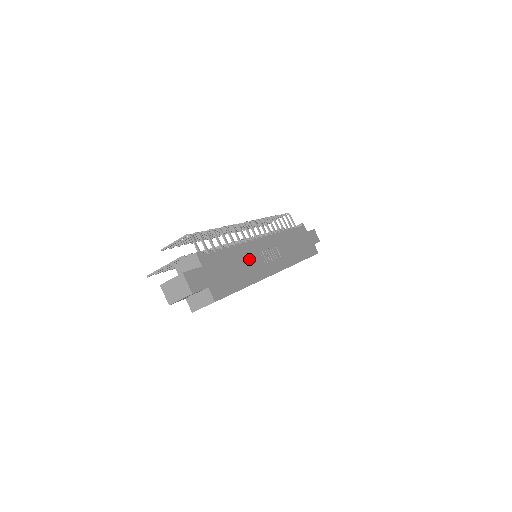
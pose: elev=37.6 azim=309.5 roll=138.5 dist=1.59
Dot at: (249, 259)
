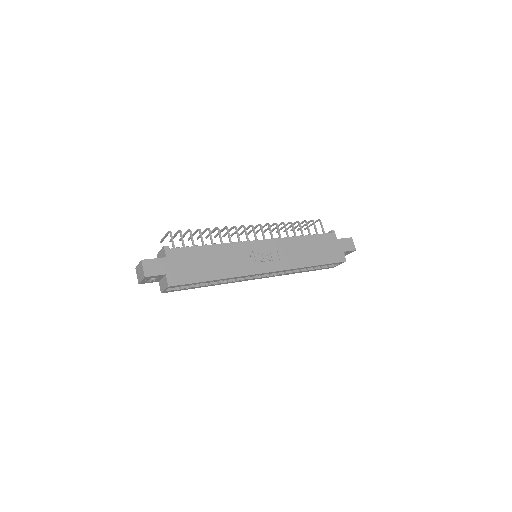
Dot at: (230, 257)
